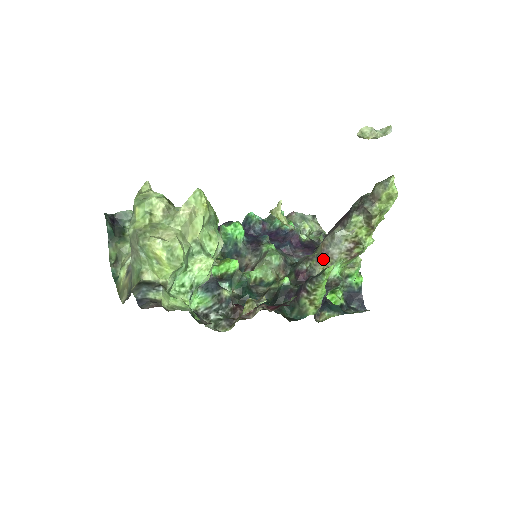
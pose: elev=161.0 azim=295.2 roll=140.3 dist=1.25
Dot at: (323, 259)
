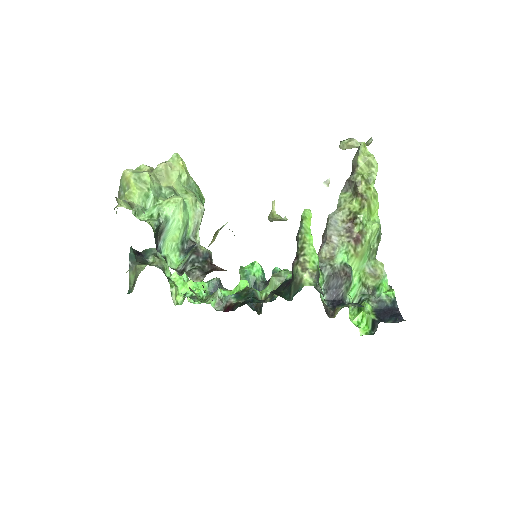
Dot at: (323, 245)
